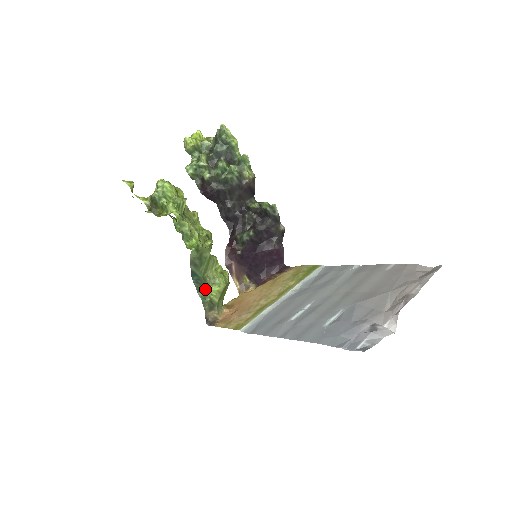
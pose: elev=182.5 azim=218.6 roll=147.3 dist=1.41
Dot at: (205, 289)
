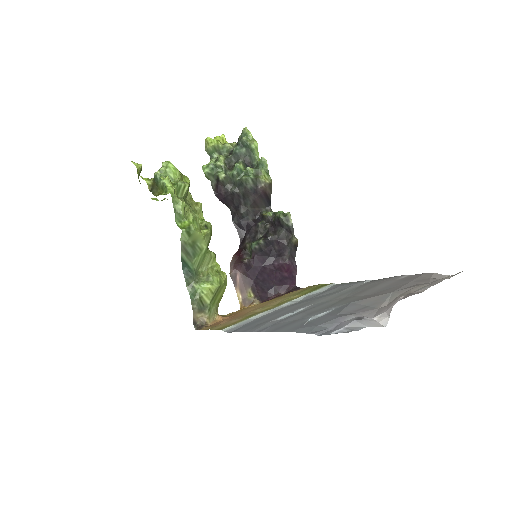
Dot at: (196, 284)
